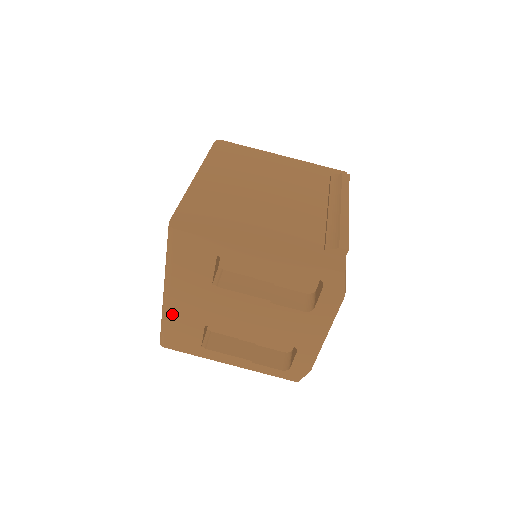
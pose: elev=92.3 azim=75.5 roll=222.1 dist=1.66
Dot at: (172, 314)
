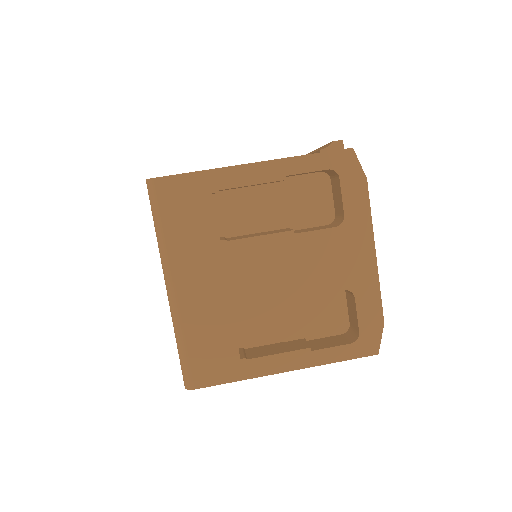
Dot at: (187, 318)
